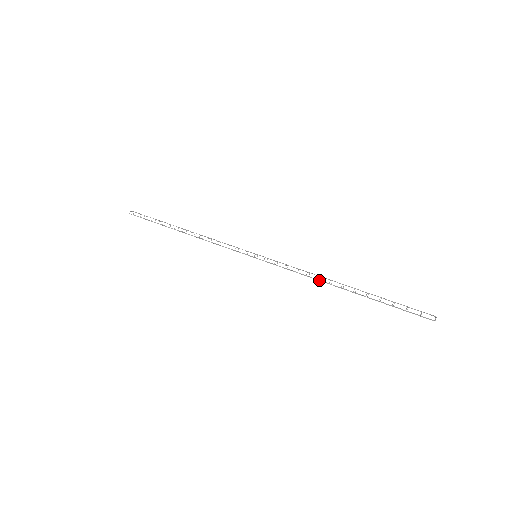
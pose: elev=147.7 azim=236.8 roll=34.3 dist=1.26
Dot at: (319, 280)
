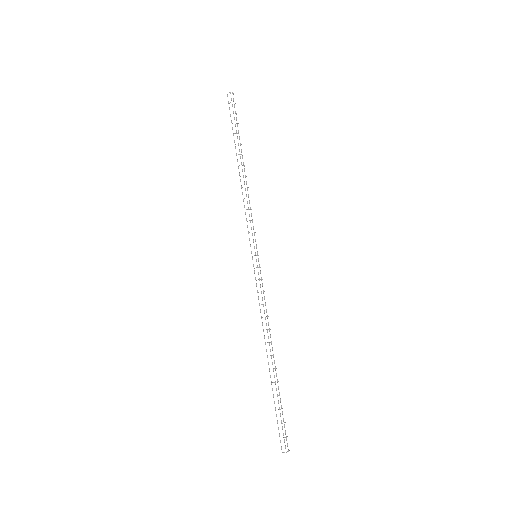
Dot at: occluded
